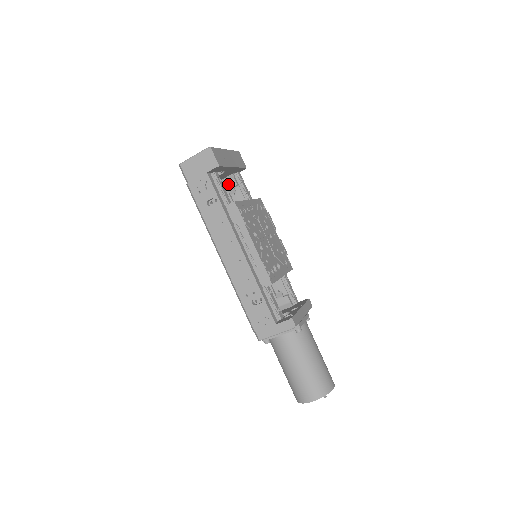
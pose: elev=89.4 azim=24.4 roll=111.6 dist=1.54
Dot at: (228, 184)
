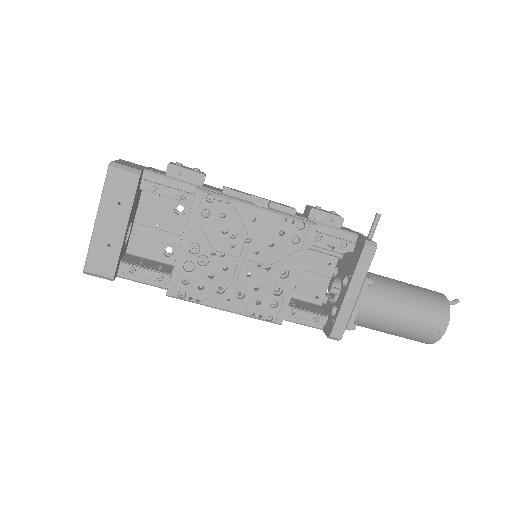
Dot at: occluded
